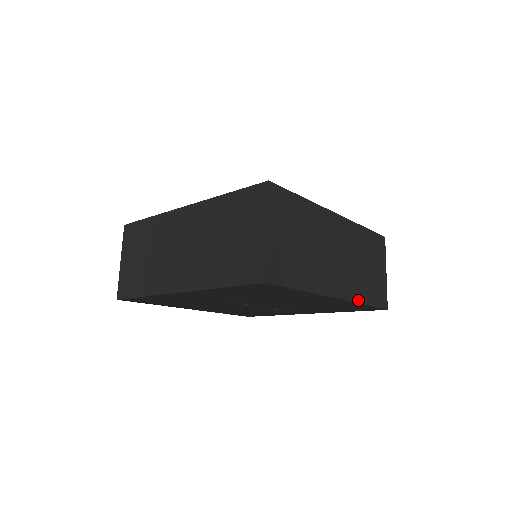
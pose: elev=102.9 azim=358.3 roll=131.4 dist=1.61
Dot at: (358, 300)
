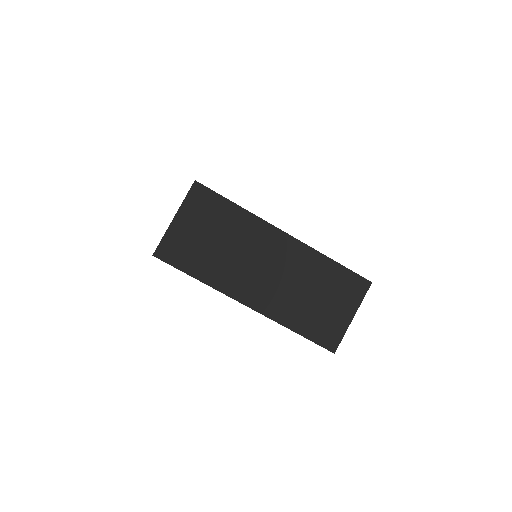
Dot at: occluded
